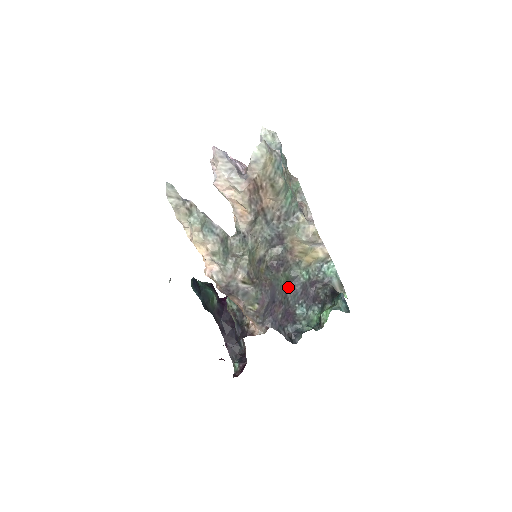
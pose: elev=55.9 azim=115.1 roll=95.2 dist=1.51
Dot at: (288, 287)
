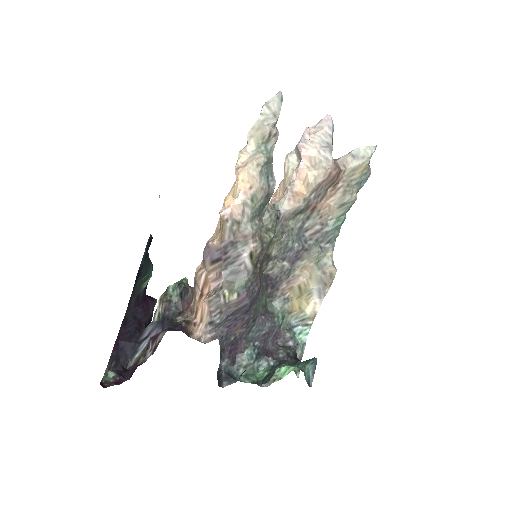
Dot at: (261, 314)
